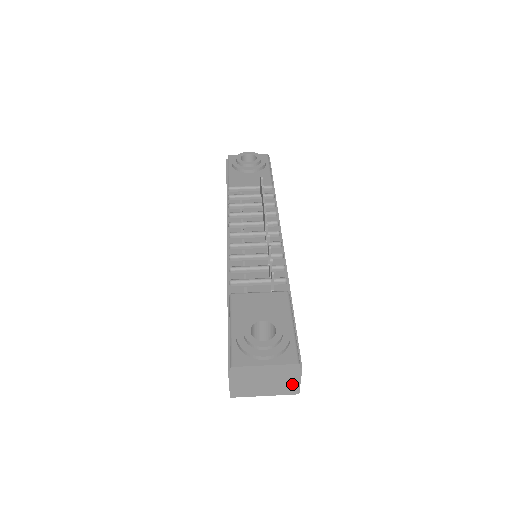
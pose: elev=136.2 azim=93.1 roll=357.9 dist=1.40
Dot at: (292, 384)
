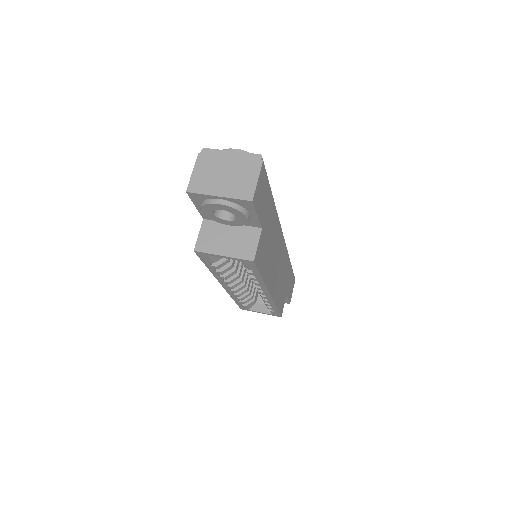
Dot at: (249, 183)
